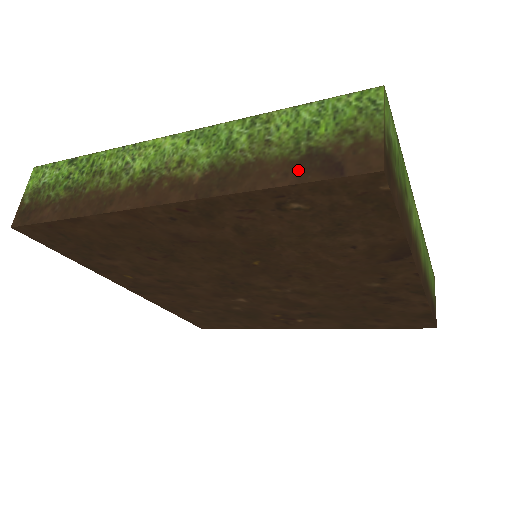
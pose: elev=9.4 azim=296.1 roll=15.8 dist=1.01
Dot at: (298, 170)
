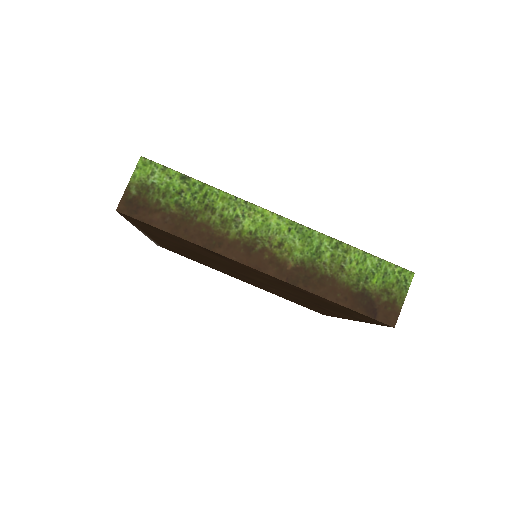
Dot at: occluded
